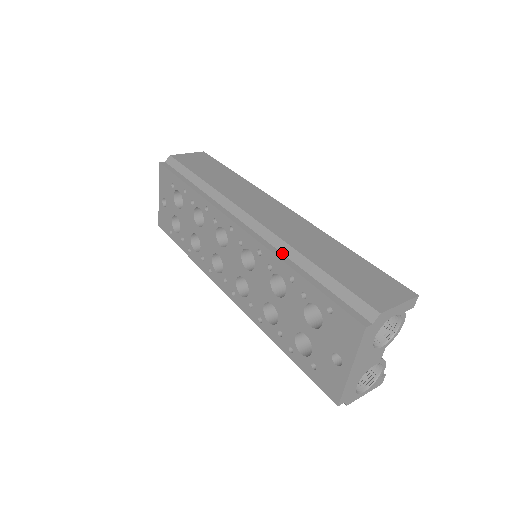
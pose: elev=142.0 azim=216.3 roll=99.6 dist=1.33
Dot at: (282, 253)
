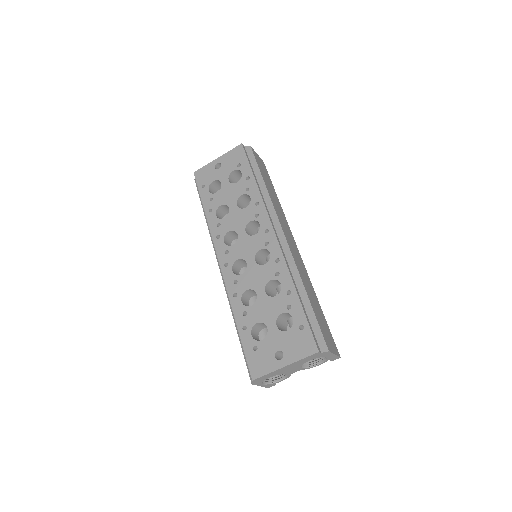
Dot at: (292, 273)
